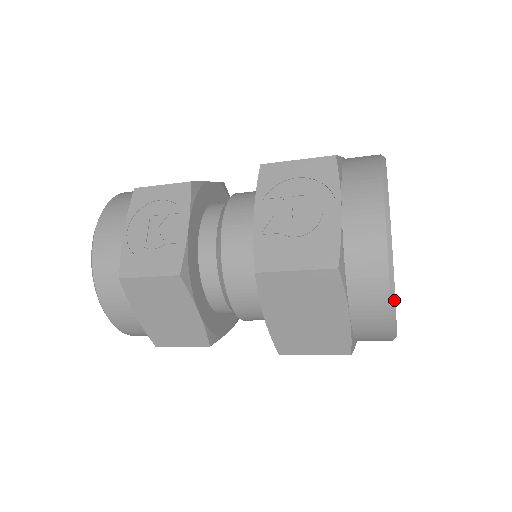
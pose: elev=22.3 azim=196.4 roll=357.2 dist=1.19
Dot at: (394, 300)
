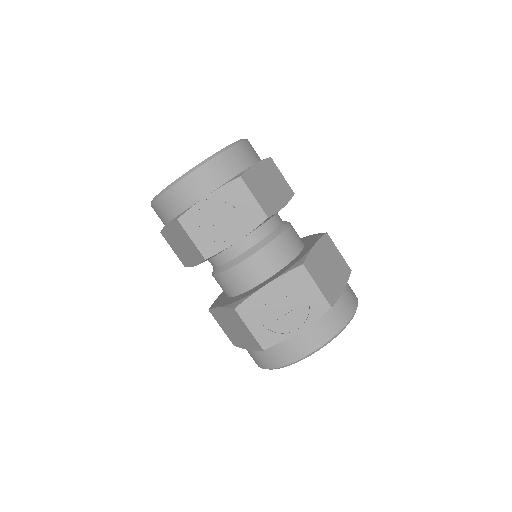
Dot at: (270, 369)
